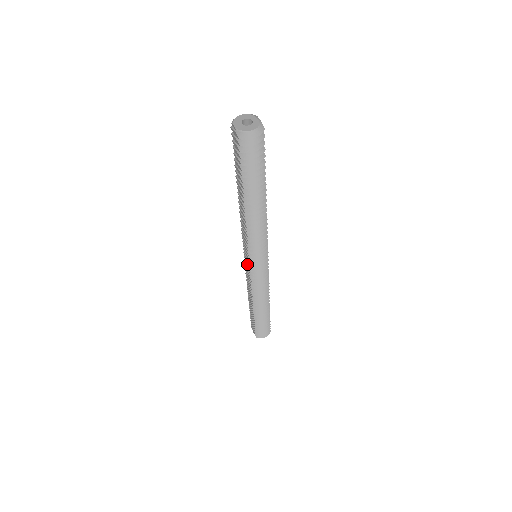
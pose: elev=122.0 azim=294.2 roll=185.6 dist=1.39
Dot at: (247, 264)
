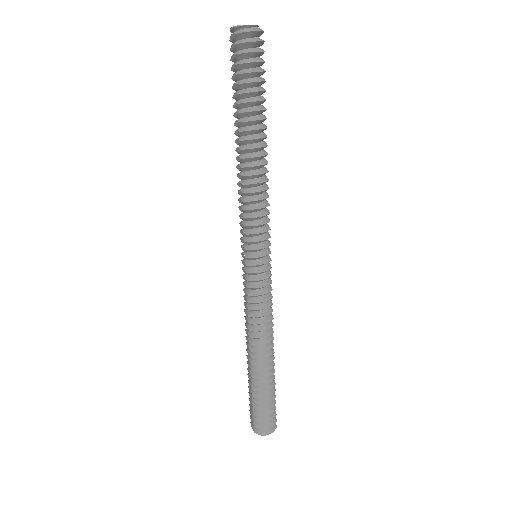
Dot at: (244, 267)
